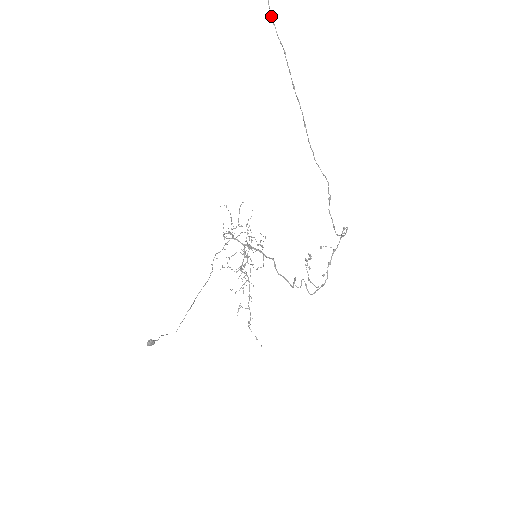
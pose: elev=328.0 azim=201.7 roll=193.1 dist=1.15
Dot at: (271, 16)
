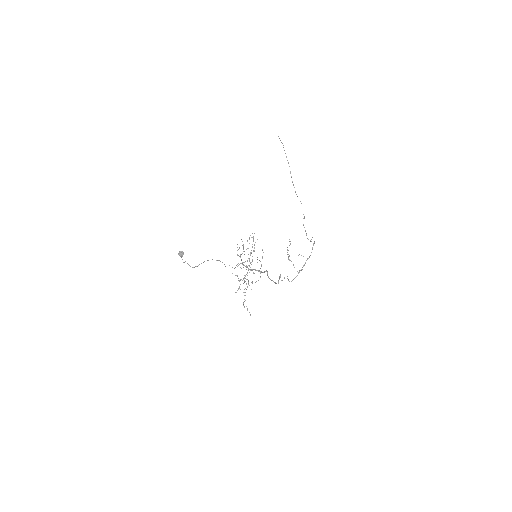
Dot at: (278, 136)
